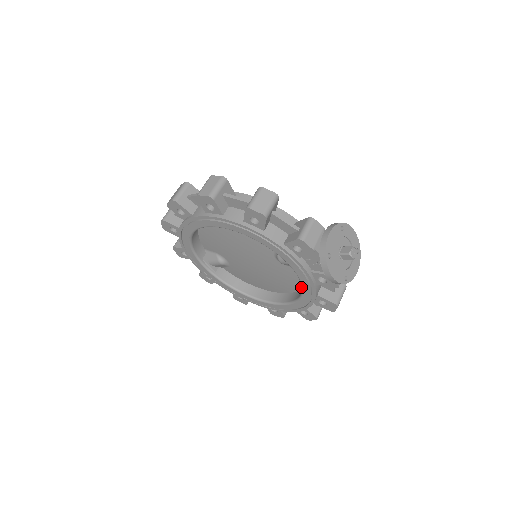
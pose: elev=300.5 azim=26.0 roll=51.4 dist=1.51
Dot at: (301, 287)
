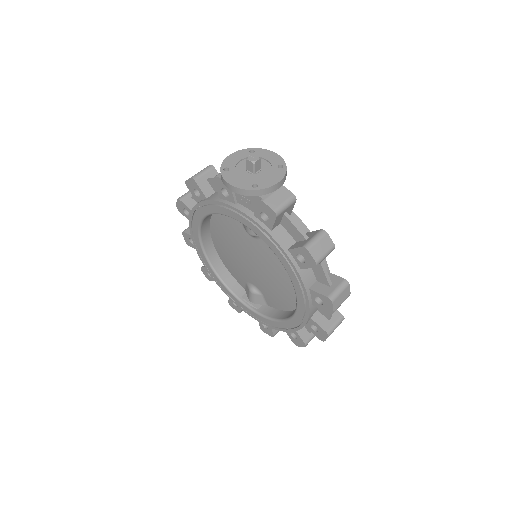
Dot at: occluded
